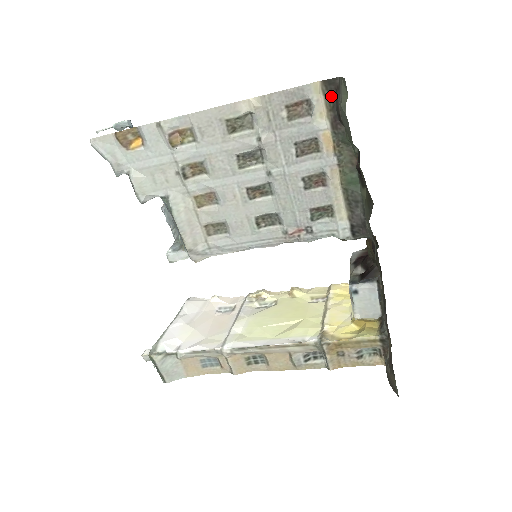
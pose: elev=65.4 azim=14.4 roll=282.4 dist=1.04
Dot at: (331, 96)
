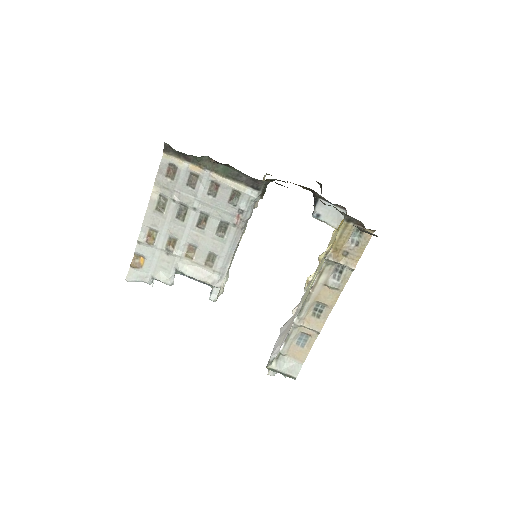
Dot at: (173, 152)
